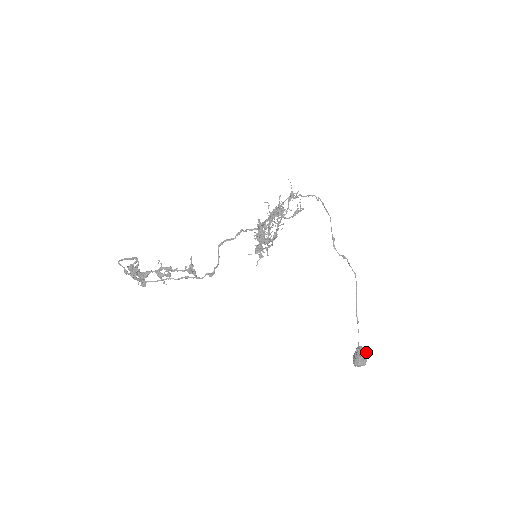
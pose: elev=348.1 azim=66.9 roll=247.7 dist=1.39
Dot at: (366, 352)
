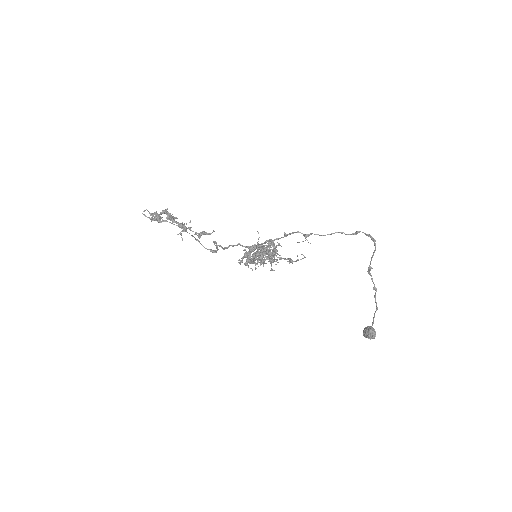
Dot at: (372, 338)
